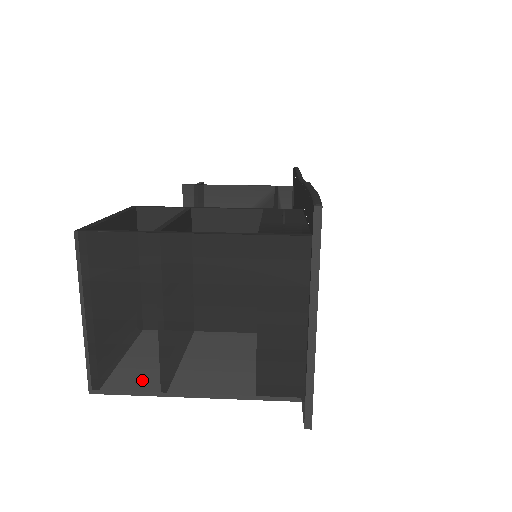
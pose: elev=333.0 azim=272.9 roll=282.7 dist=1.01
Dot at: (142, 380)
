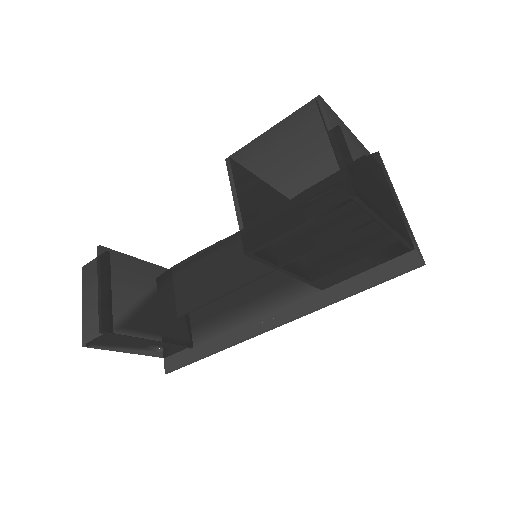
Dot at: (370, 201)
